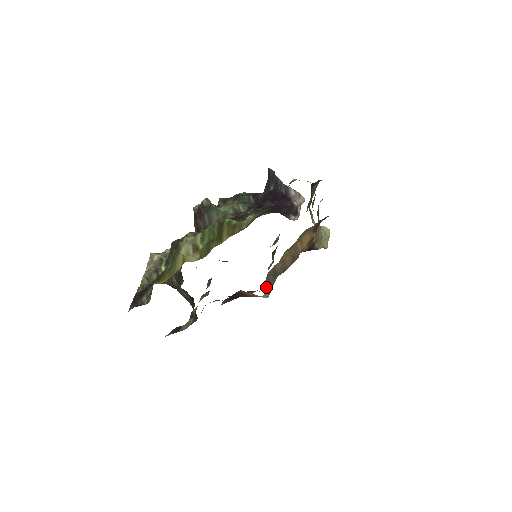
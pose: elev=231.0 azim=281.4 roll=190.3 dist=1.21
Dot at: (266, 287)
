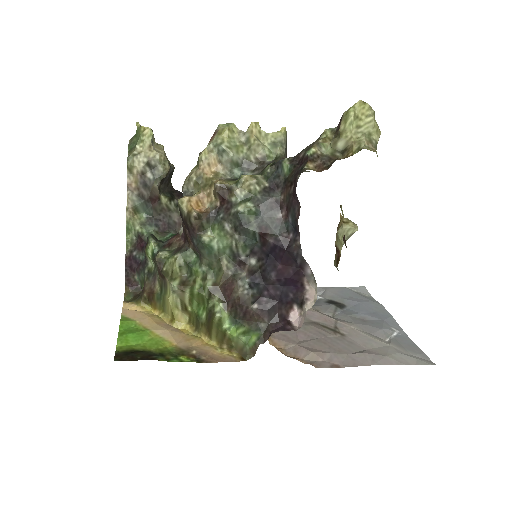
Dot at: occluded
